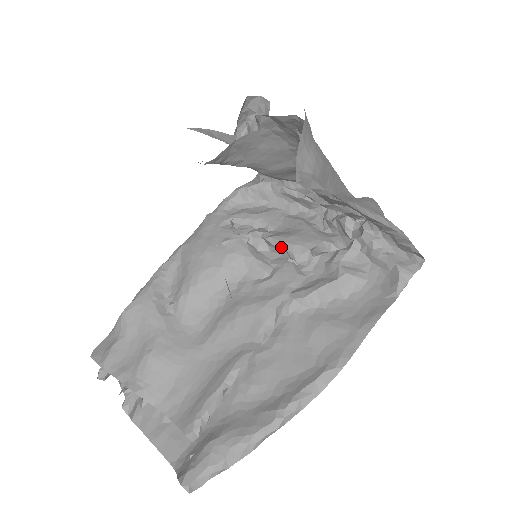
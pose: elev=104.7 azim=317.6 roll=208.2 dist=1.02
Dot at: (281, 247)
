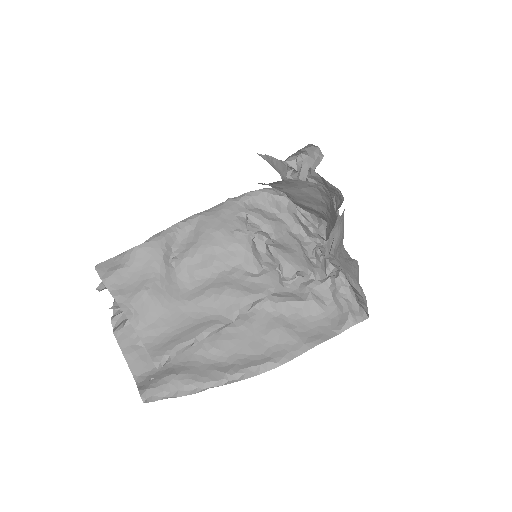
Dot at: (277, 258)
